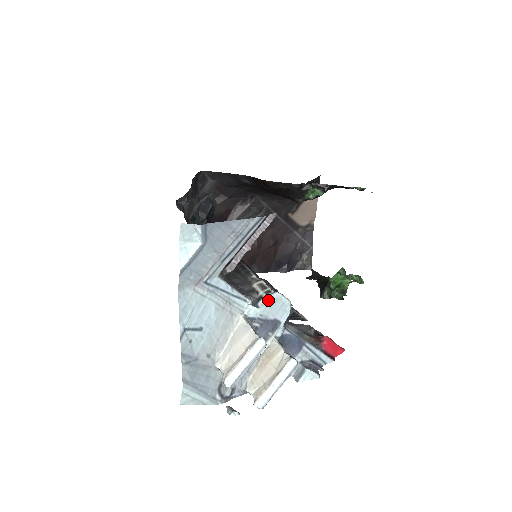
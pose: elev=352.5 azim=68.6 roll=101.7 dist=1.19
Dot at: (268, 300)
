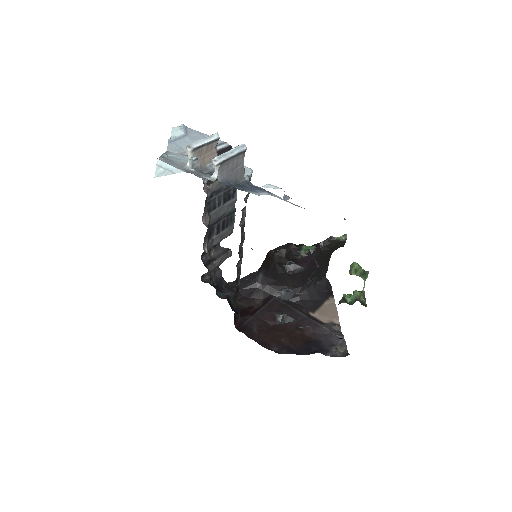
Dot at: occluded
